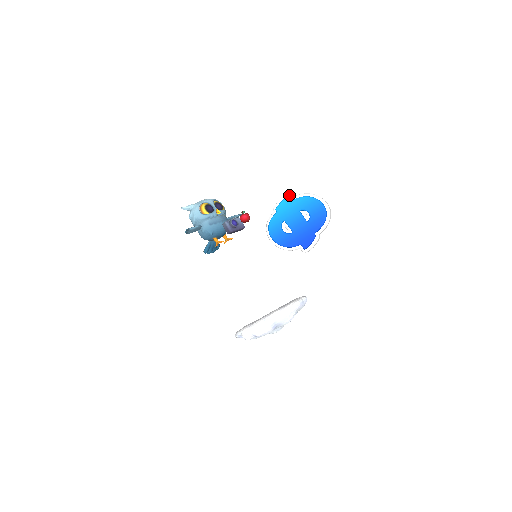
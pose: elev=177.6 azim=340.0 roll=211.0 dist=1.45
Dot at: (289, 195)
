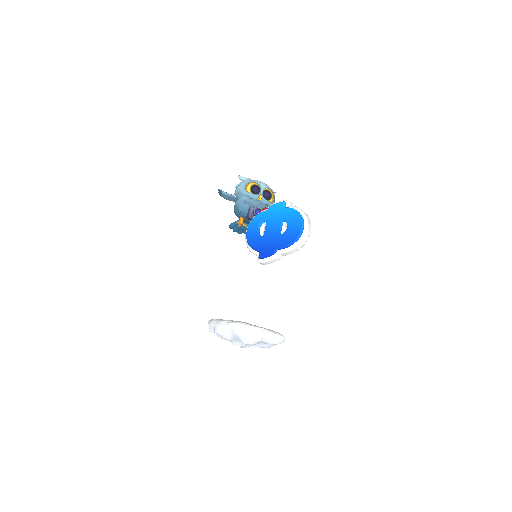
Dot at: (288, 201)
